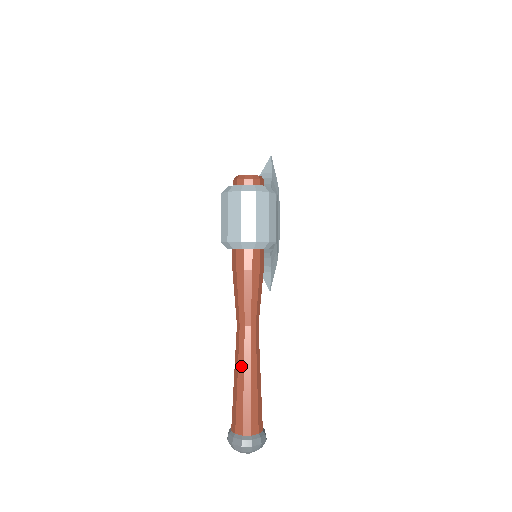
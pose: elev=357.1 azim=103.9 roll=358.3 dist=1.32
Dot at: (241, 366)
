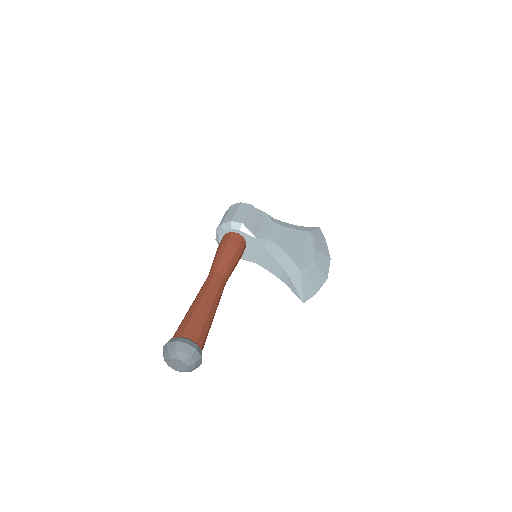
Dot at: occluded
